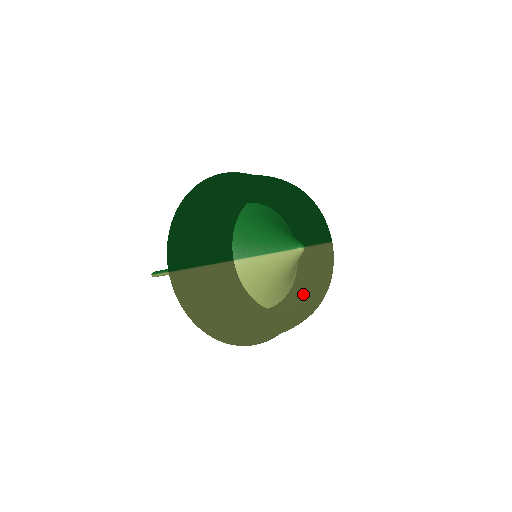
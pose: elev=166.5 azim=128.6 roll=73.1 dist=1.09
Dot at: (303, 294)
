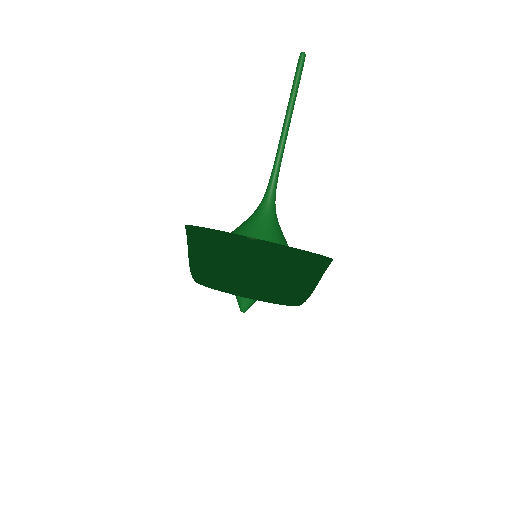
Dot at: occluded
